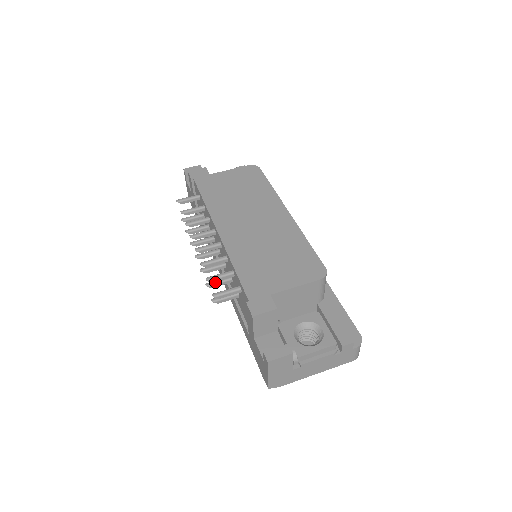
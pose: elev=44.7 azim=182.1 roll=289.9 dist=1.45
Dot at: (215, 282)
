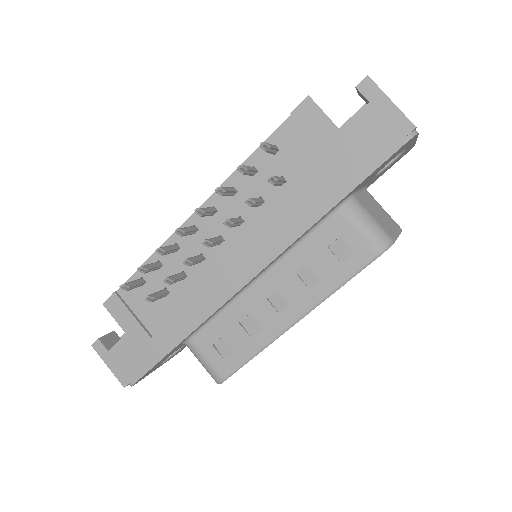
Dot at: occluded
